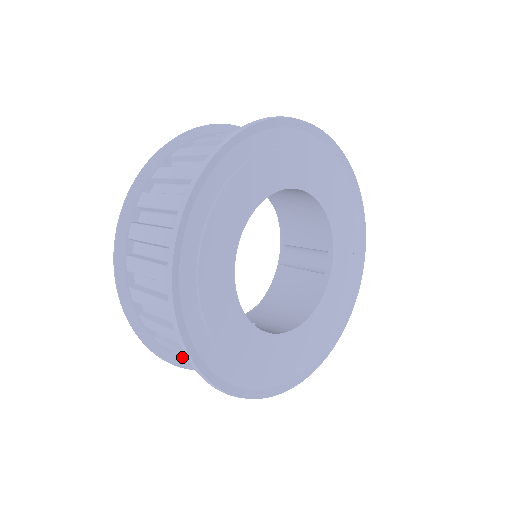
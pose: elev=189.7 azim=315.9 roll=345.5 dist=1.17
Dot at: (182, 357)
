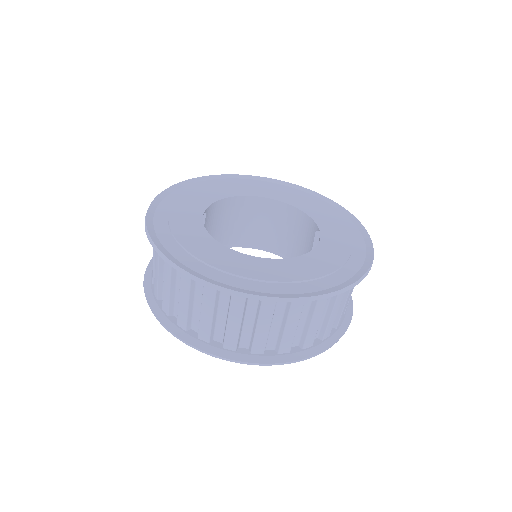
Dot at: (199, 325)
